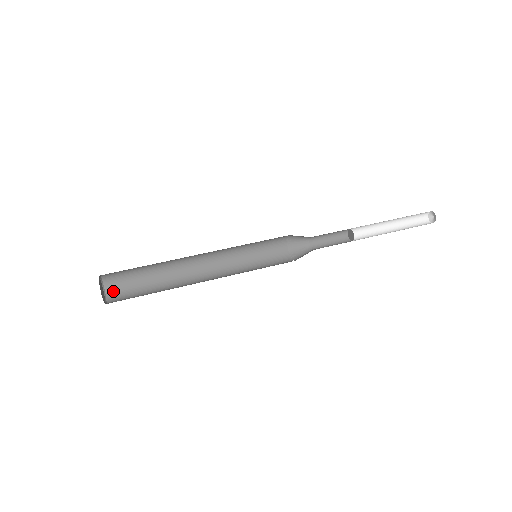
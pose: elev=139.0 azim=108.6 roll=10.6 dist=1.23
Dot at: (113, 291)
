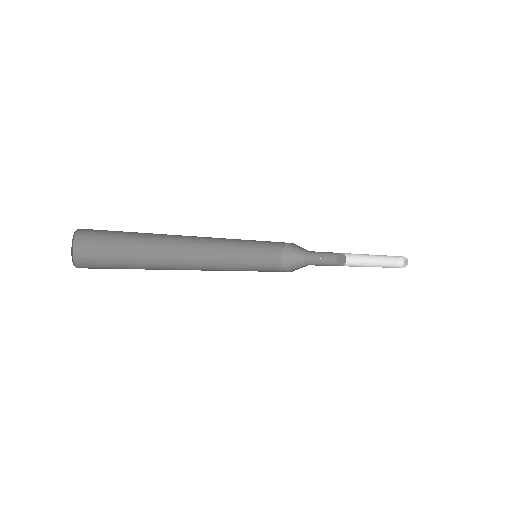
Dot at: (86, 267)
